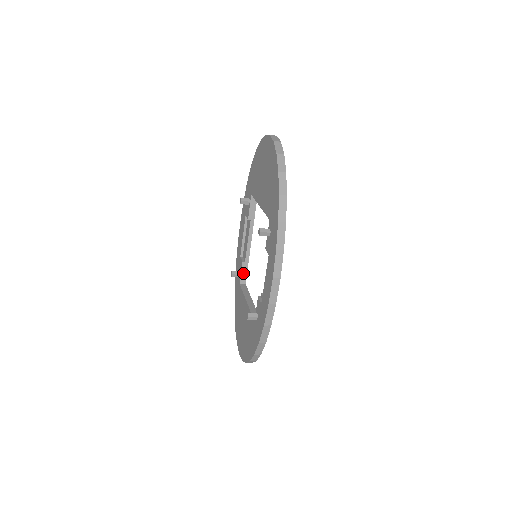
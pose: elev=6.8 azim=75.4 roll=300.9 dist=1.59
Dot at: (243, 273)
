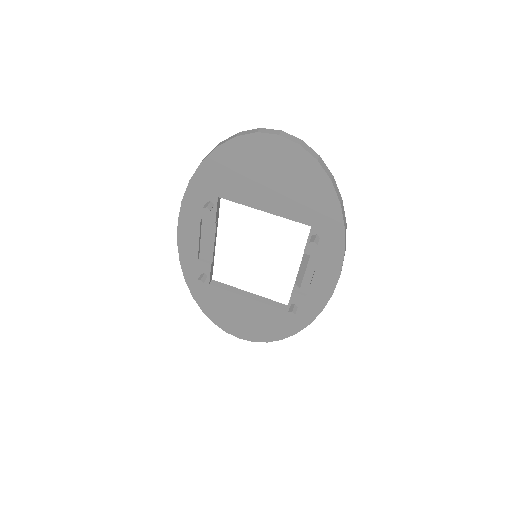
Dot at: (211, 273)
